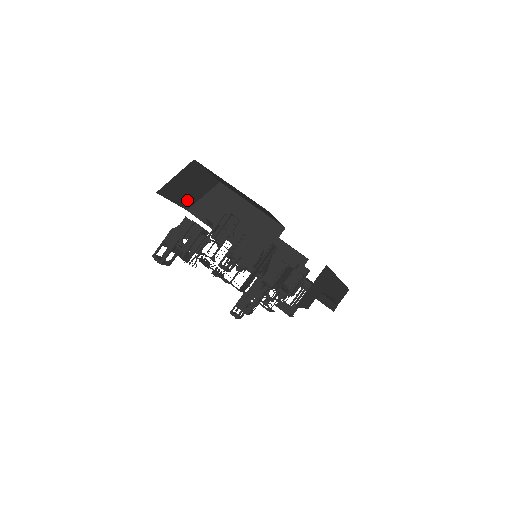
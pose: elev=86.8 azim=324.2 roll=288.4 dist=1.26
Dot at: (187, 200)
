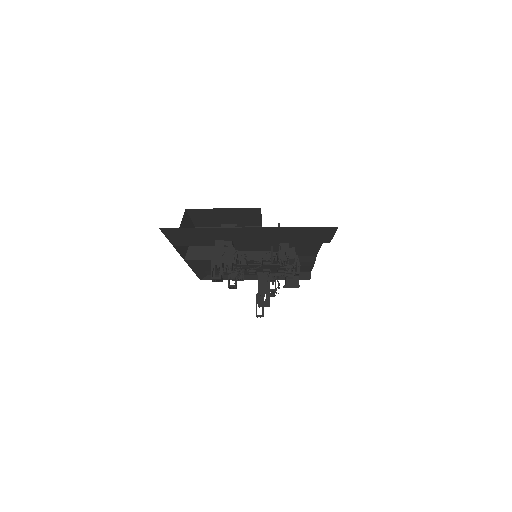
Dot at: (184, 250)
